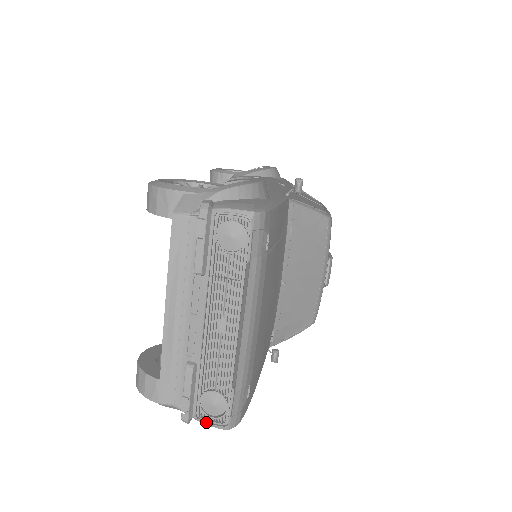
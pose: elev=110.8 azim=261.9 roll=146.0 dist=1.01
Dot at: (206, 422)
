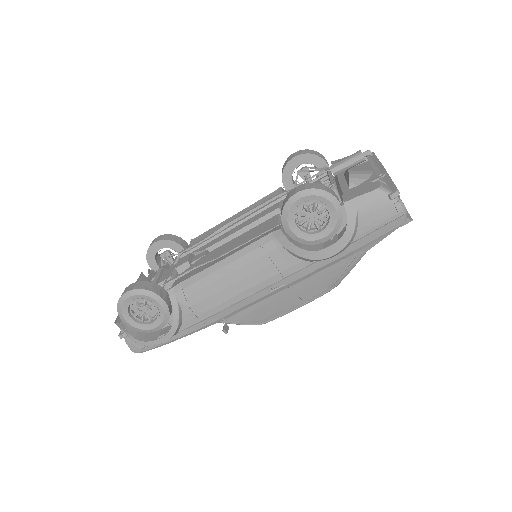
Dot at: occluded
